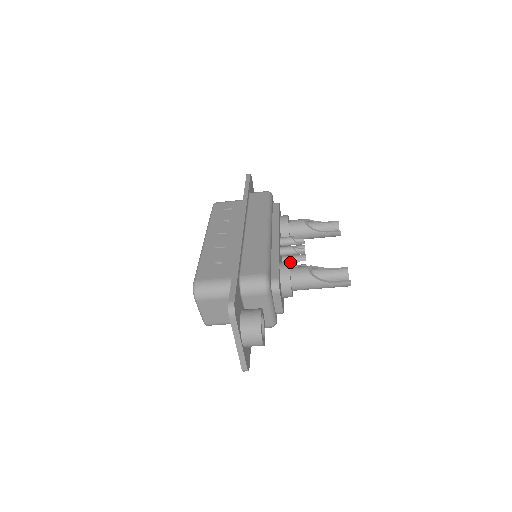
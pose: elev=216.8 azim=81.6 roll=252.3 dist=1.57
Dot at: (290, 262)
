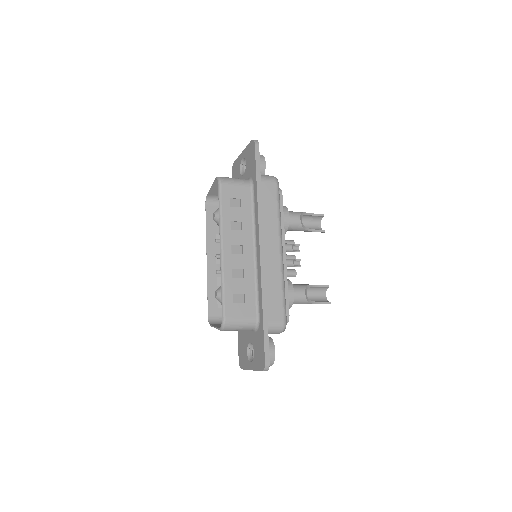
Dot at: occluded
